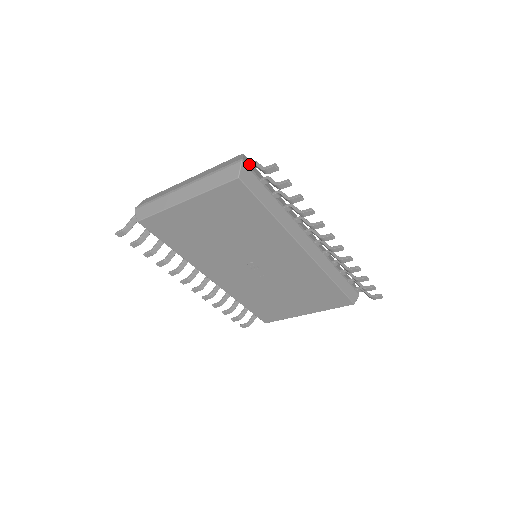
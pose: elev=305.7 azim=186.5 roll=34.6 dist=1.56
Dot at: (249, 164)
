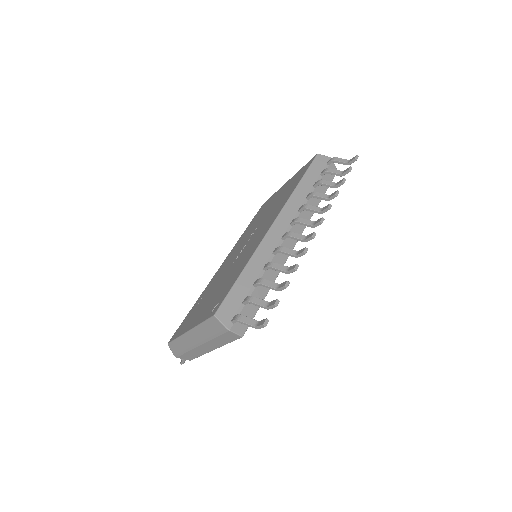
Dot at: (234, 323)
